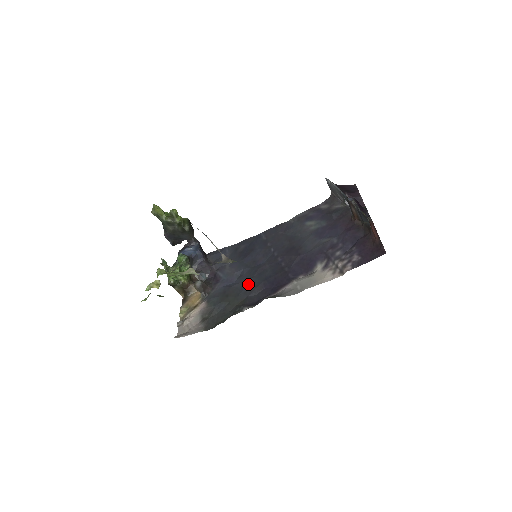
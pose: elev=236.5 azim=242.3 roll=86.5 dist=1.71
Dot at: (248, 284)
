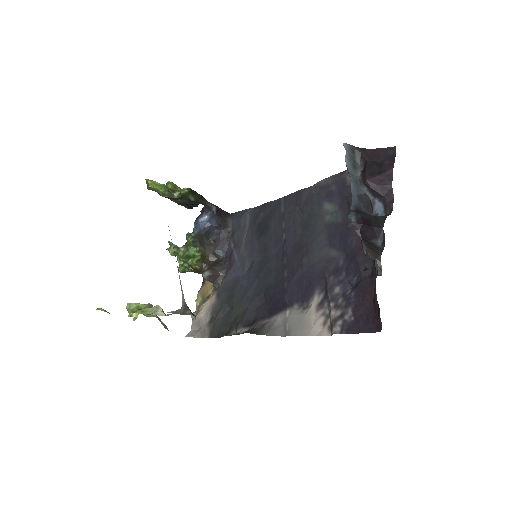
Dot at: (252, 287)
